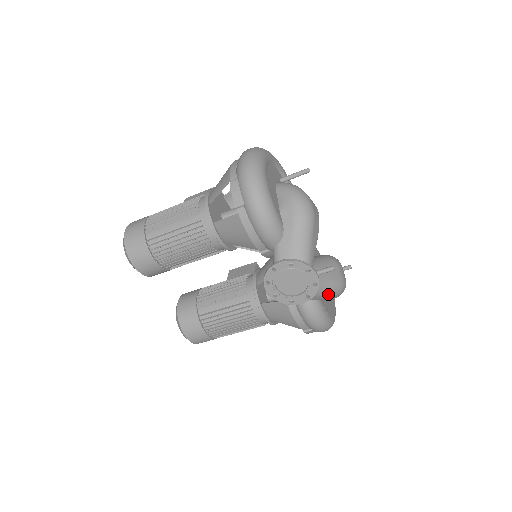
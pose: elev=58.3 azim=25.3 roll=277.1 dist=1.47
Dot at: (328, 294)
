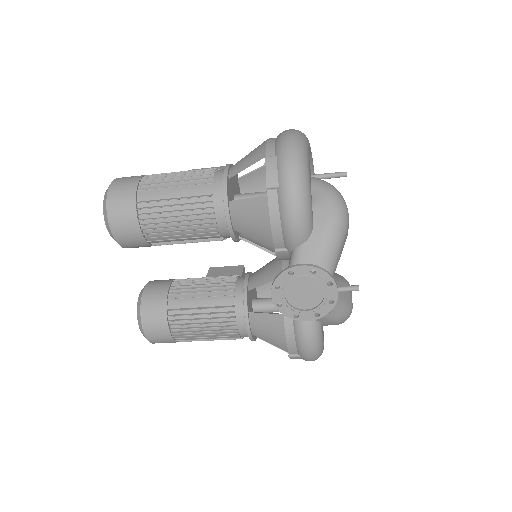
Dot at: (335, 318)
